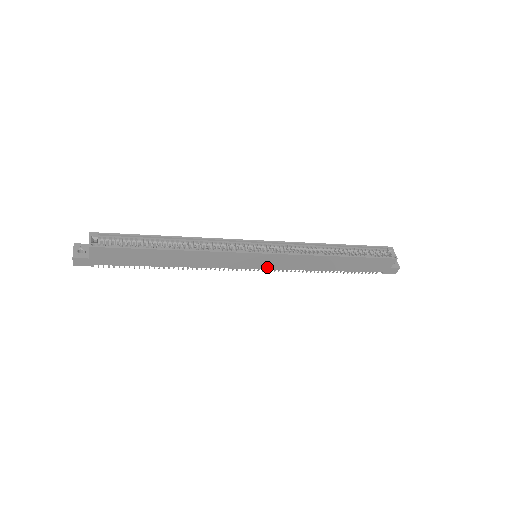
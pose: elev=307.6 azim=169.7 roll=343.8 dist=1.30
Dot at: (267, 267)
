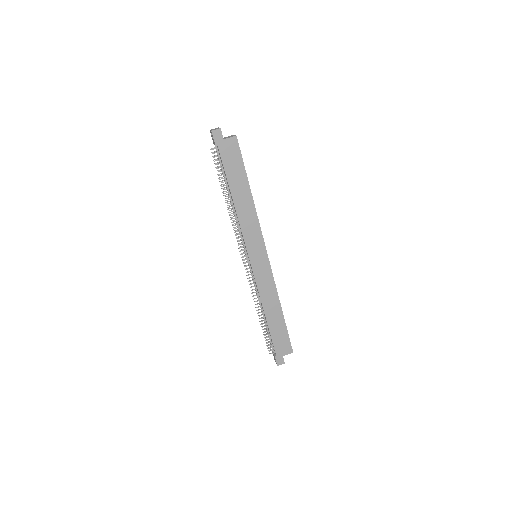
Dot at: (254, 268)
